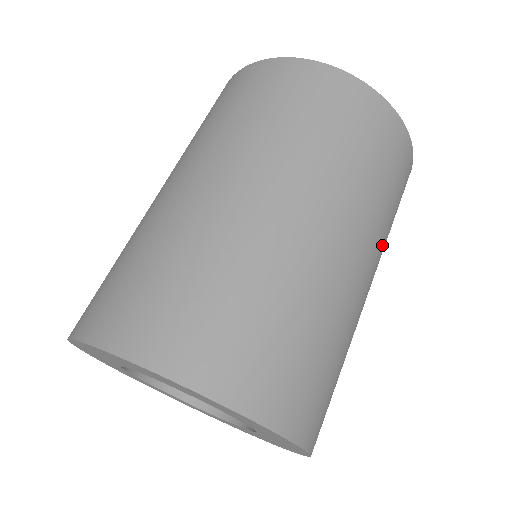
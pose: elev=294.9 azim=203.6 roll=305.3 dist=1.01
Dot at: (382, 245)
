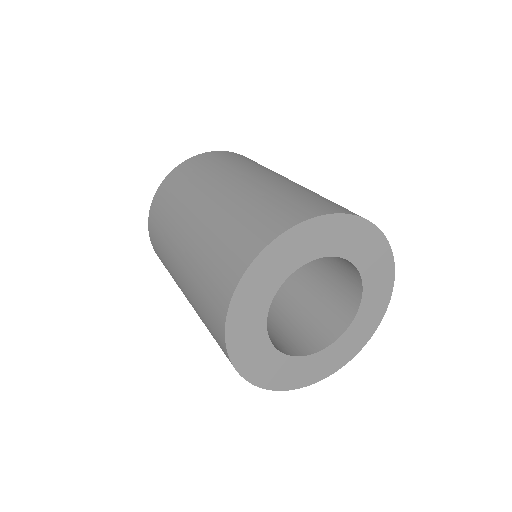
Dot at: occluded
